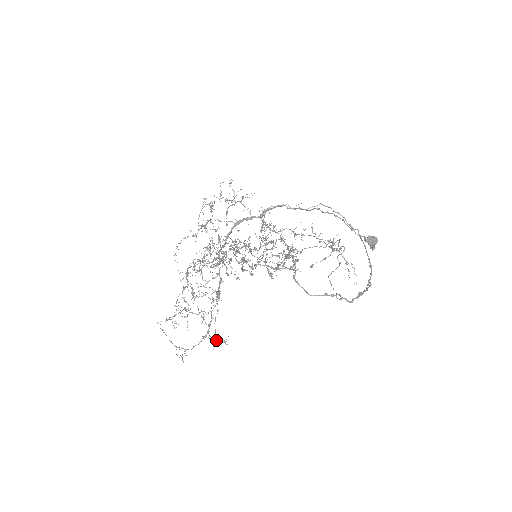
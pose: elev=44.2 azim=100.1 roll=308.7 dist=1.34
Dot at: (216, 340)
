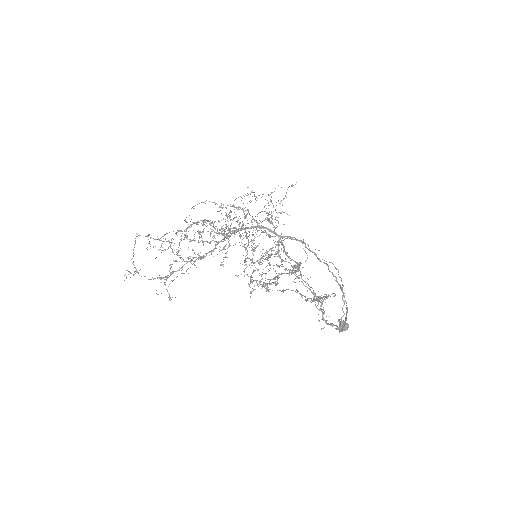
Dot at: occluded
